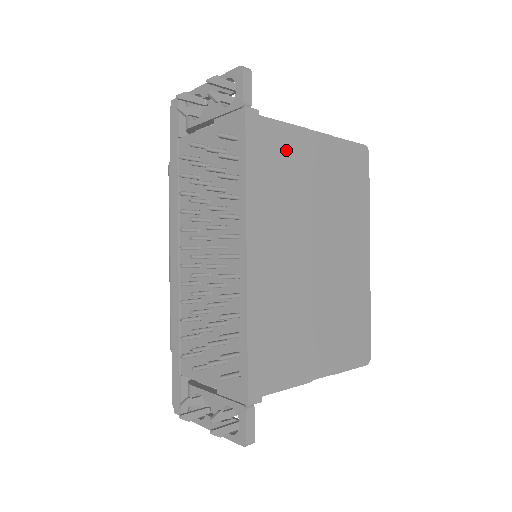
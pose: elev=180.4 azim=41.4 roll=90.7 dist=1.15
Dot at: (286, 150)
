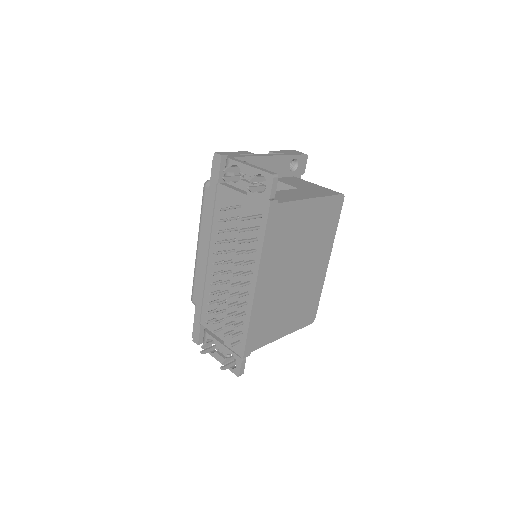
Dot at: (290, 218)
